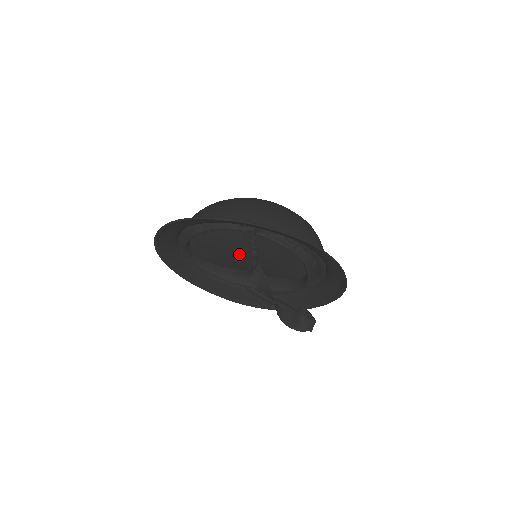
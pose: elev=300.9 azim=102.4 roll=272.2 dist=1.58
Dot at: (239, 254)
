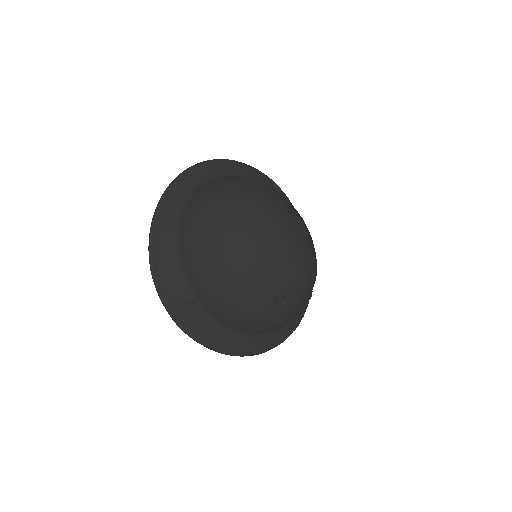
Dot at: occluded
